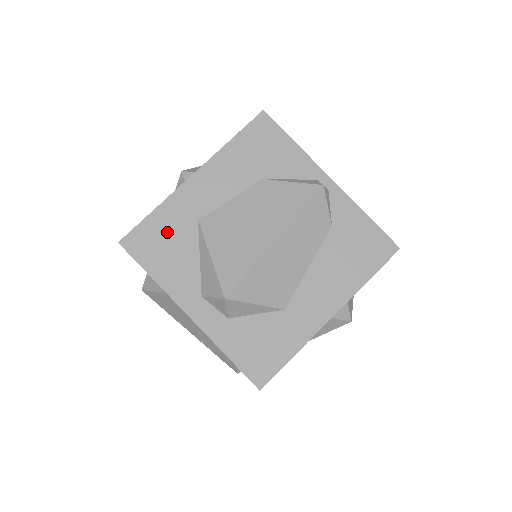
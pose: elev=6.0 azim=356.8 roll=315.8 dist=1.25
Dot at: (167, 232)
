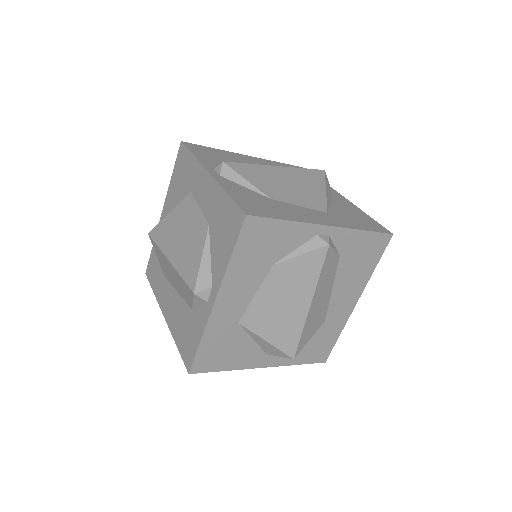
Dot at: (220, 345)
